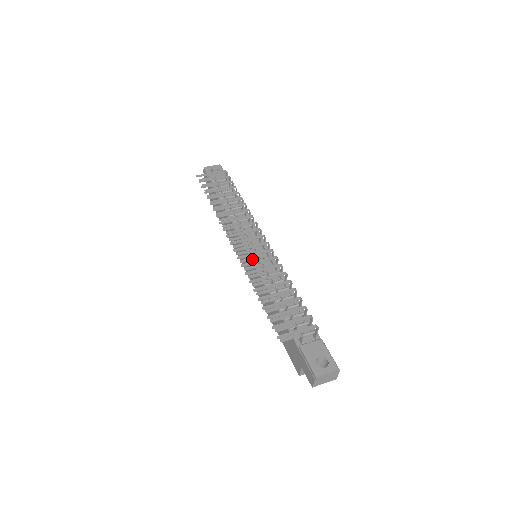
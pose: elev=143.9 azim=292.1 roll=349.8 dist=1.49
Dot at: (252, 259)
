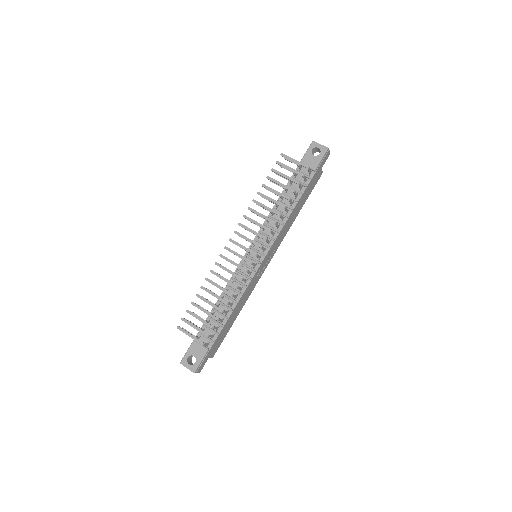
Dot at: occluded
